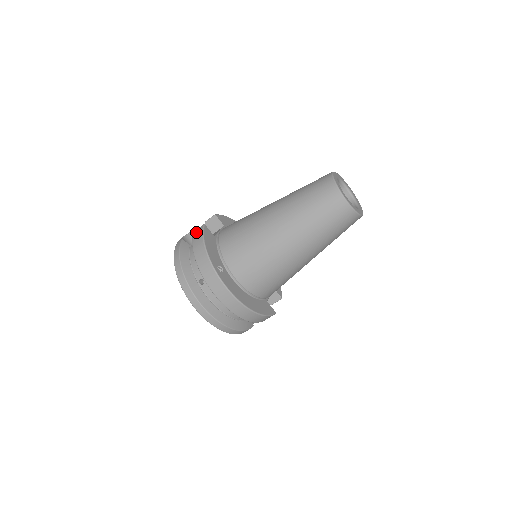
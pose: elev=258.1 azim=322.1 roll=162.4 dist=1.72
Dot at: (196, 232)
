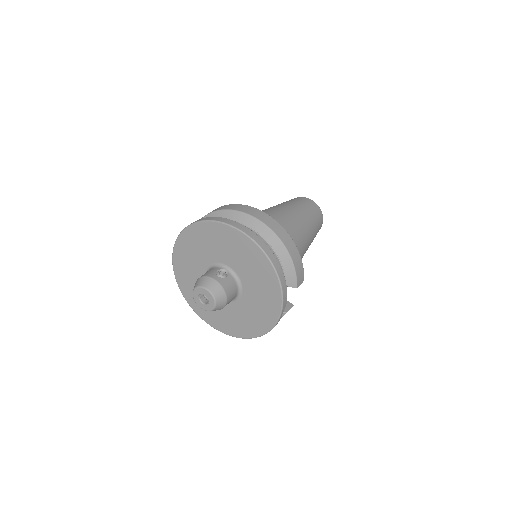
Dot at: occluded
